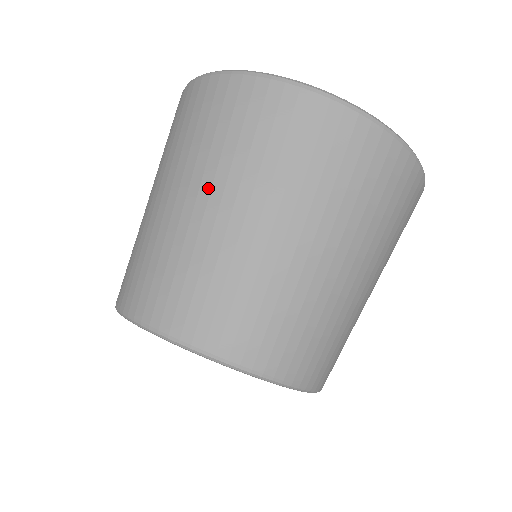
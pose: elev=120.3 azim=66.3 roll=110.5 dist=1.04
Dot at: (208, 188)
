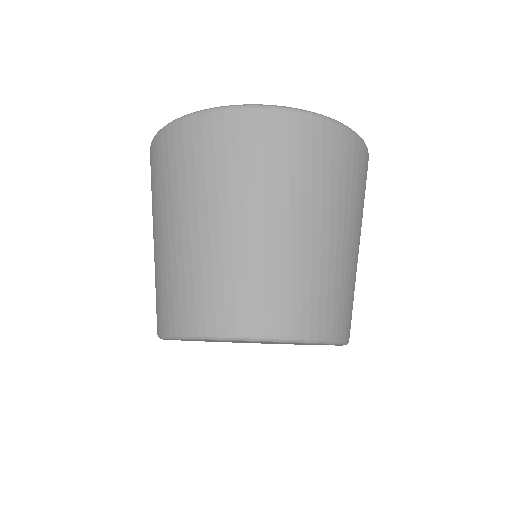
Dot at: (216, 208)
